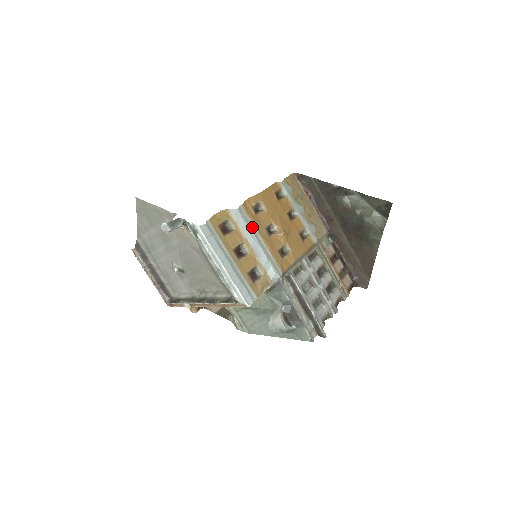
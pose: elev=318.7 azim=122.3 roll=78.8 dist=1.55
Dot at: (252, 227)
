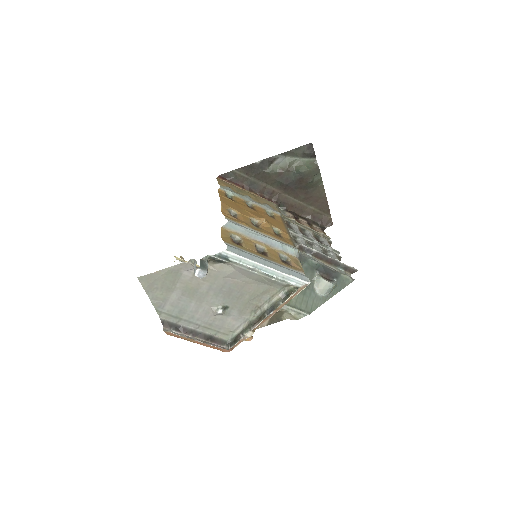
Dot at: (248, 228)
